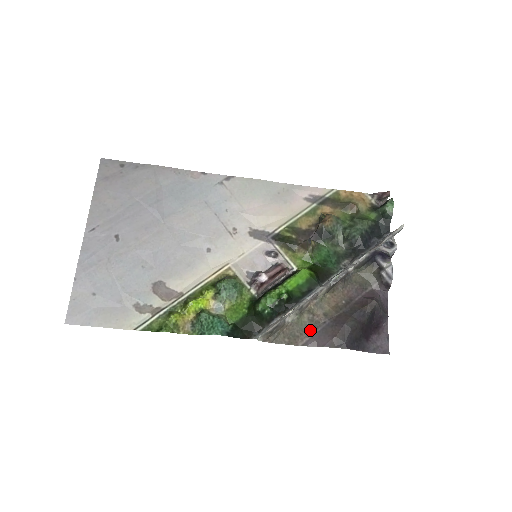
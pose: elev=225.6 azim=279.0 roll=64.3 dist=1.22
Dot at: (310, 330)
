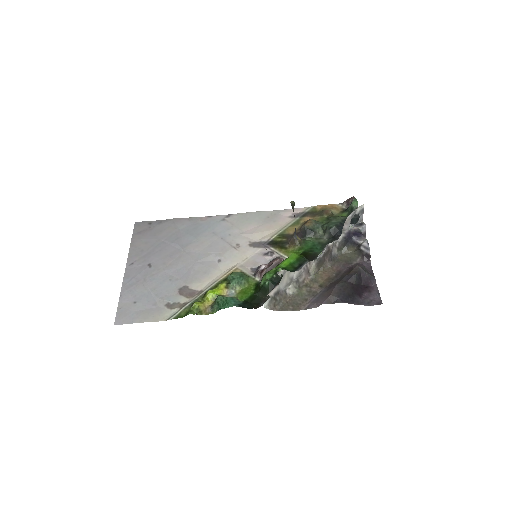
Dot at: (310, 298)
